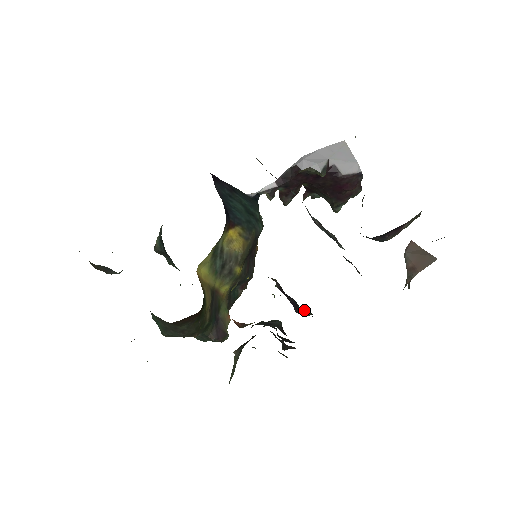
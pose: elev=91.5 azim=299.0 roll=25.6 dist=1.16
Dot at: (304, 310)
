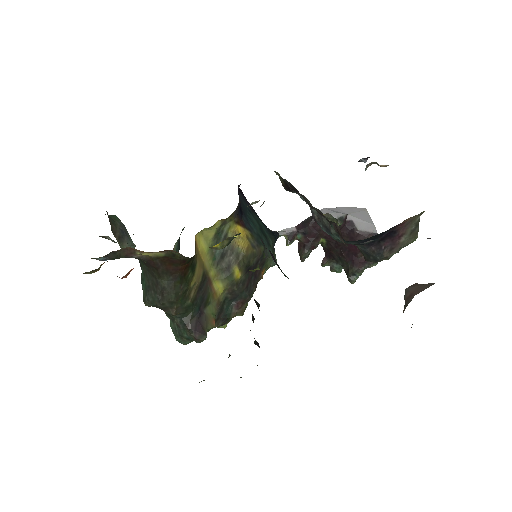
Dot at: (281, 270)
